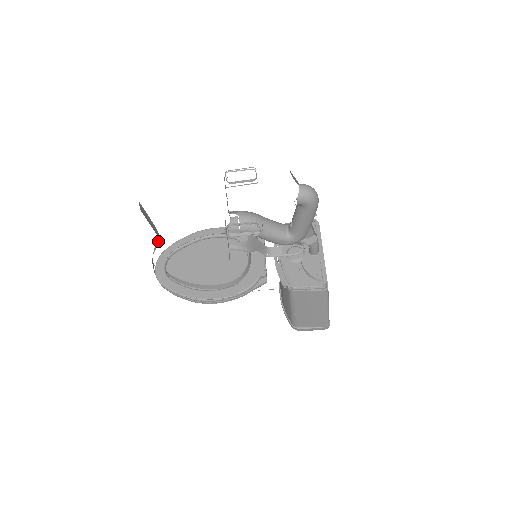
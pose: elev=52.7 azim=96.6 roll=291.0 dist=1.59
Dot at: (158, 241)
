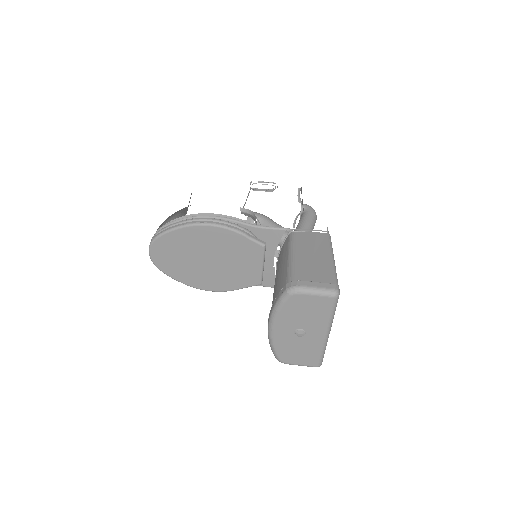
Dot at: occluded
